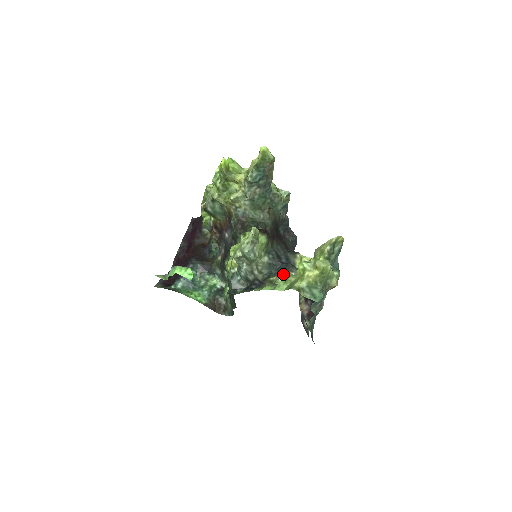
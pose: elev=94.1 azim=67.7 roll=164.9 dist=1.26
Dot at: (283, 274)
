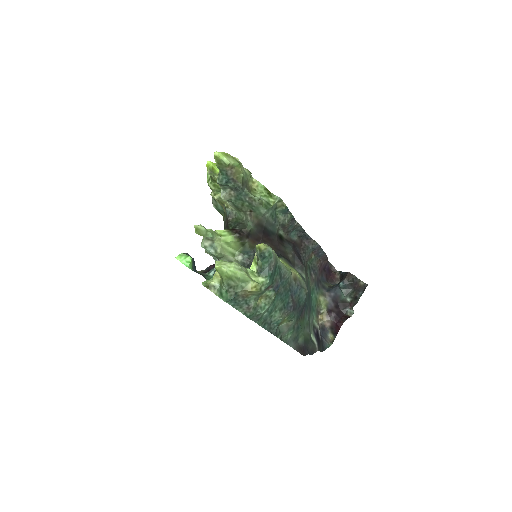
Dot at: occluded
